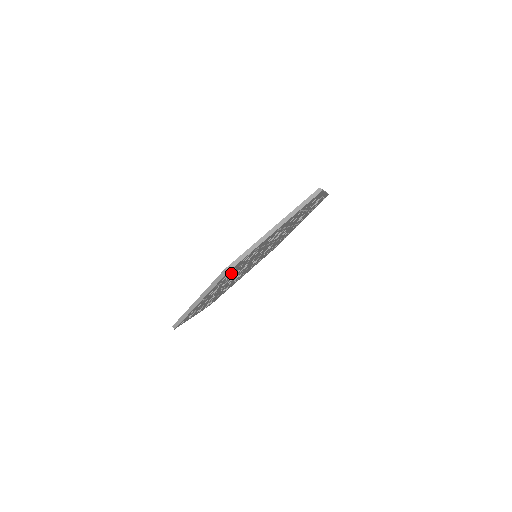
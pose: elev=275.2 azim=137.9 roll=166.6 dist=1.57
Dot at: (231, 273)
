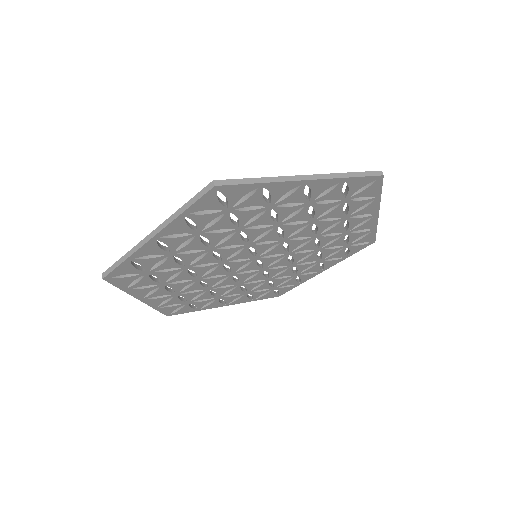
Dot at: (157, 277)
